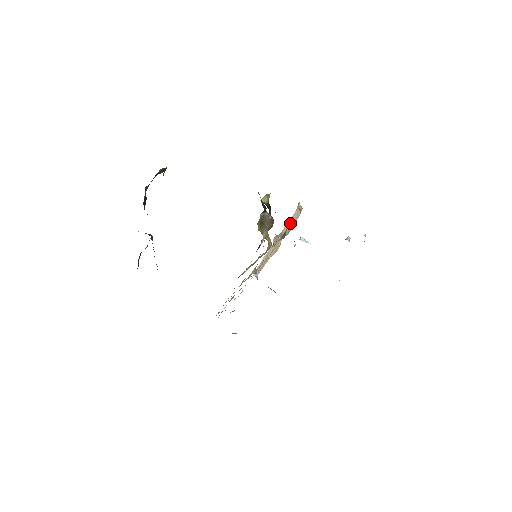
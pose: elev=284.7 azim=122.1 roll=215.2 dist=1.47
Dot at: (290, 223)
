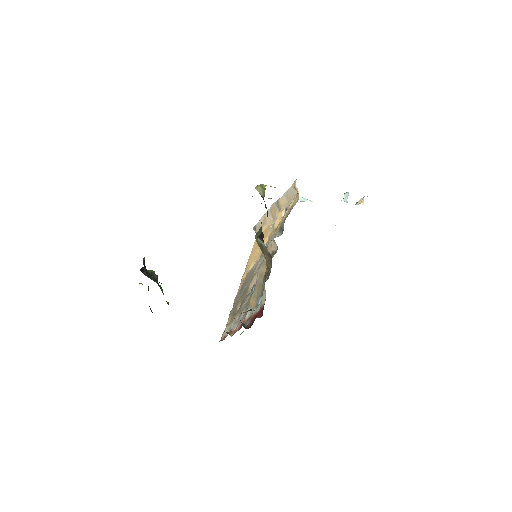
Dot at: (287, 197)
